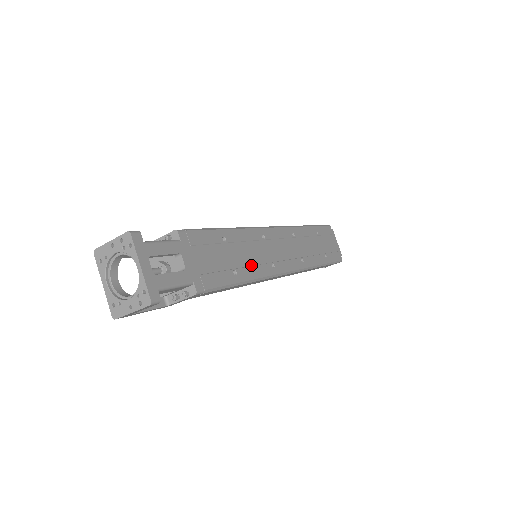
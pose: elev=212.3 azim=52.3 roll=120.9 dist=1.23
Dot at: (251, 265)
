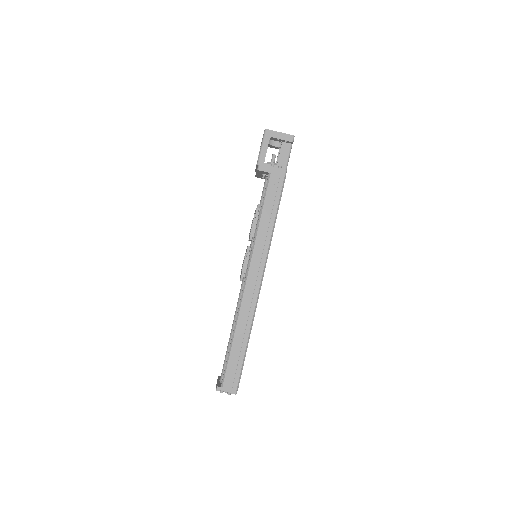
Dot at: occluded
